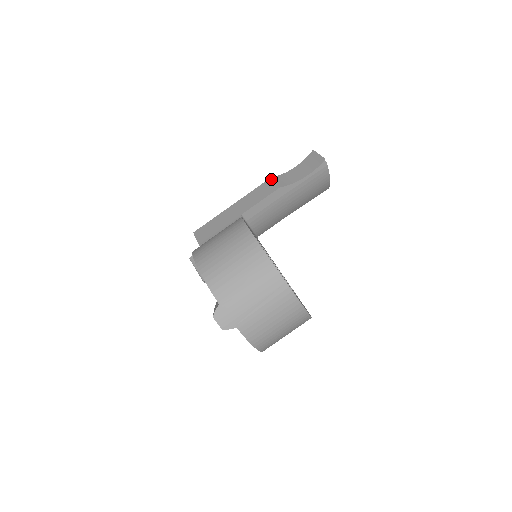
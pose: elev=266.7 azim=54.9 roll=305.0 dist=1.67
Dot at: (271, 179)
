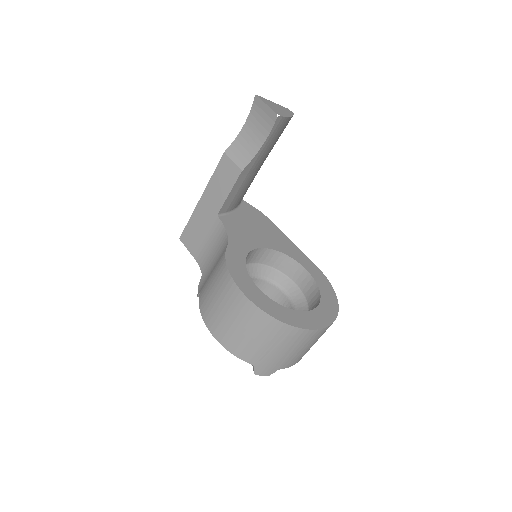
Dot at: (226, 155)
